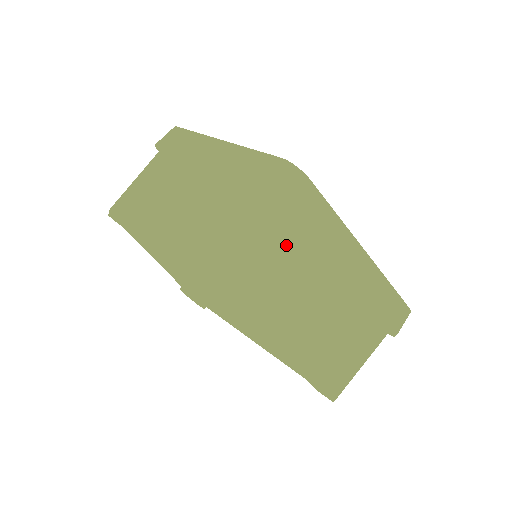
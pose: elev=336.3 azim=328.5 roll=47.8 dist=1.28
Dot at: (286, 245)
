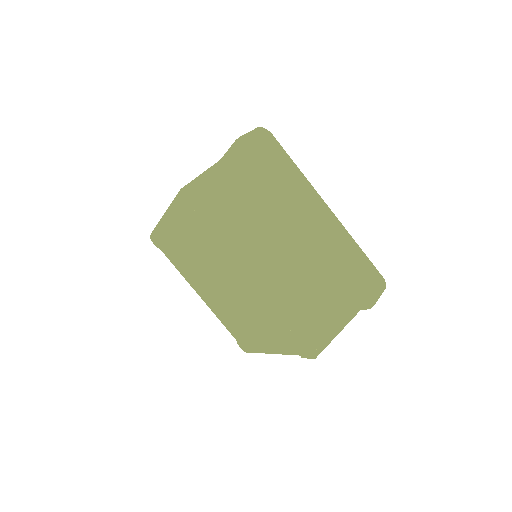
Dot at: (258, 177)
